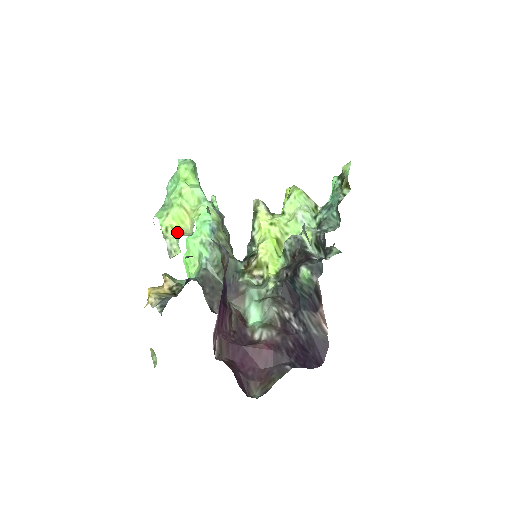
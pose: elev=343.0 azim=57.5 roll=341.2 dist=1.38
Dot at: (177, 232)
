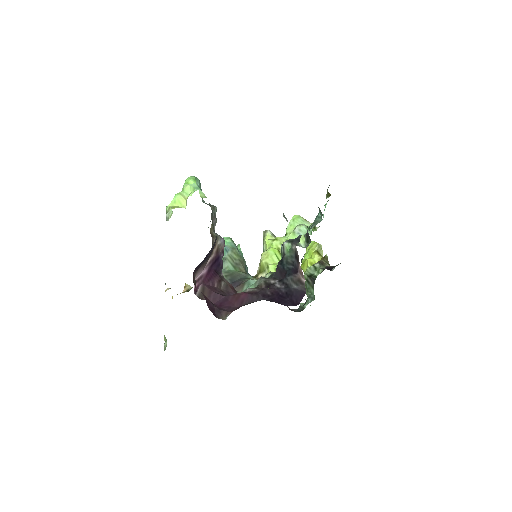
Dot at: (175, 207)
